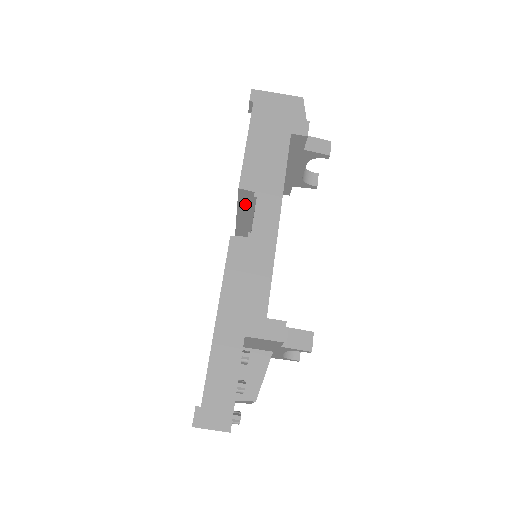
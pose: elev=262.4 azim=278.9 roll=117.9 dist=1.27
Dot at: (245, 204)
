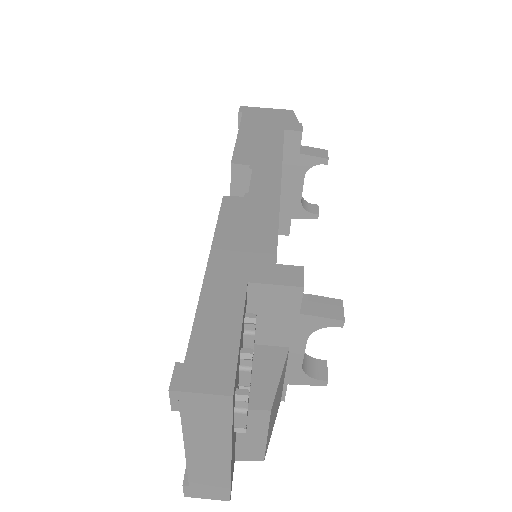
Dot at: (239, 194)
